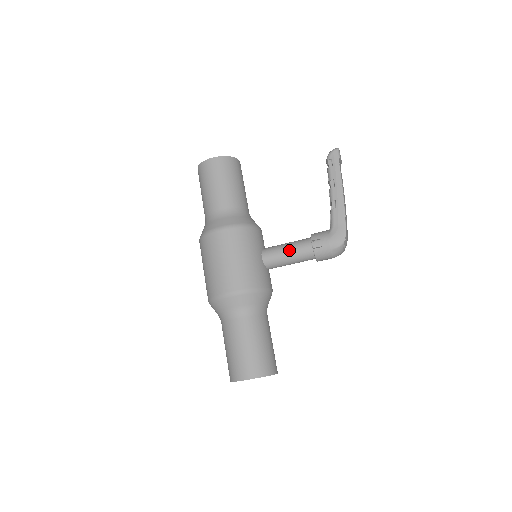
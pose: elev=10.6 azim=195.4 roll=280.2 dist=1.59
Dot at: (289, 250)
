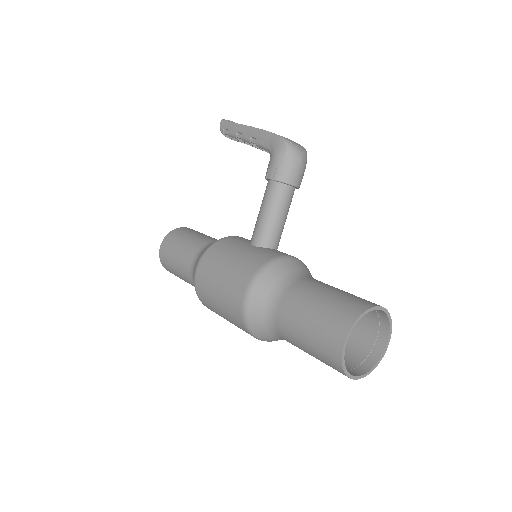
Dot at: (262, 210)
